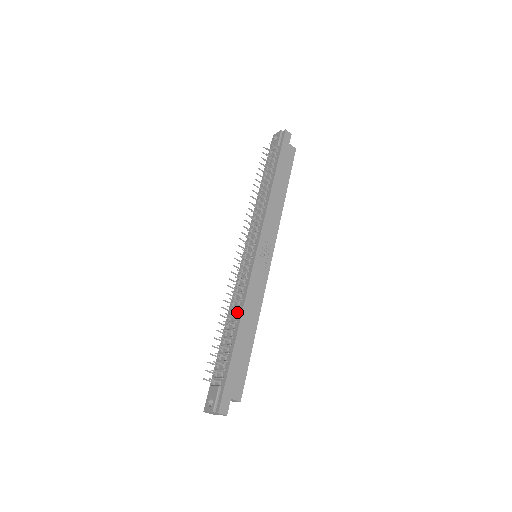
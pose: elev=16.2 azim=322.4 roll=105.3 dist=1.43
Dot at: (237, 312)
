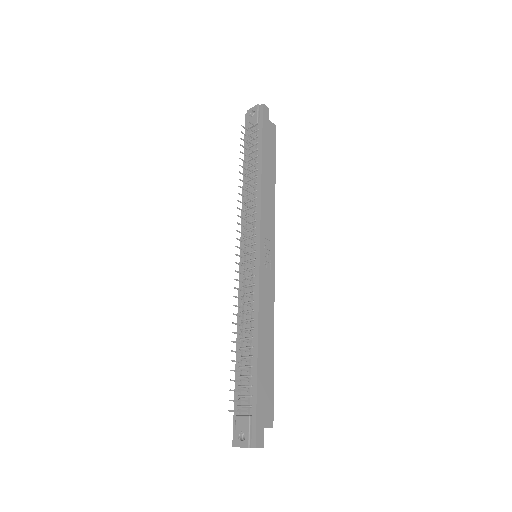
Dot at: (251, 326)
